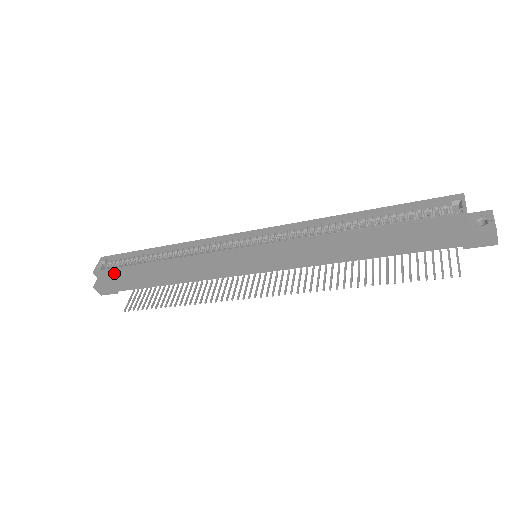
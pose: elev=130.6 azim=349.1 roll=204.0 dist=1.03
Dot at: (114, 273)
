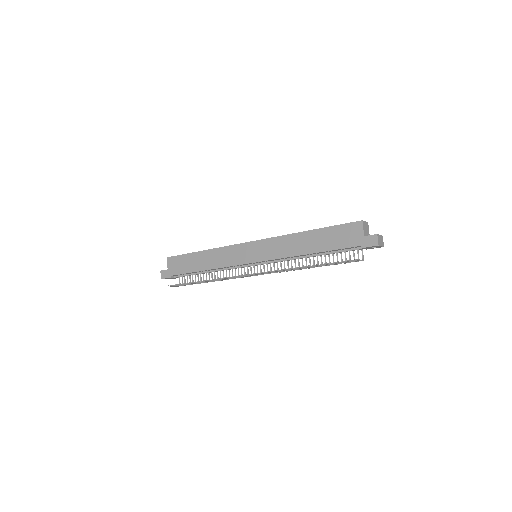
Dot at: (178, 258)
